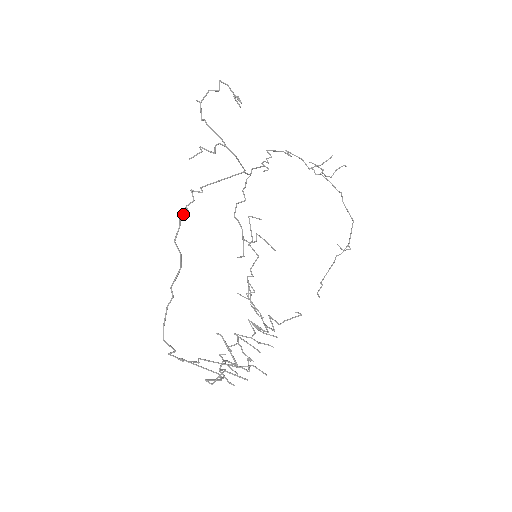
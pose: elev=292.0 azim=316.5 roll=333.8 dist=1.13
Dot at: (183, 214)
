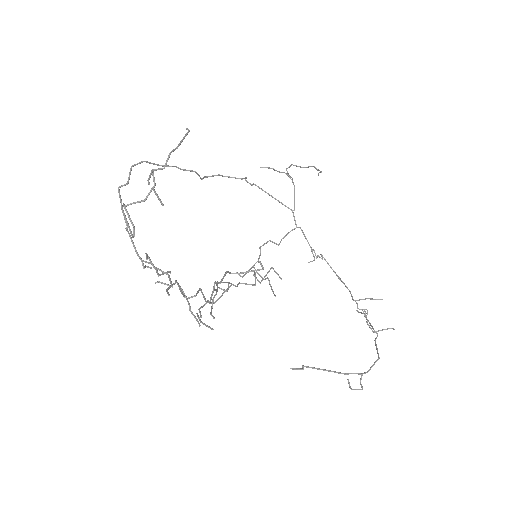
Dot at: (227, 176)
